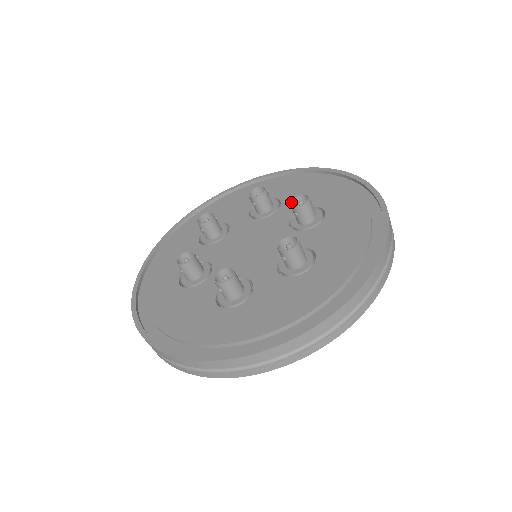
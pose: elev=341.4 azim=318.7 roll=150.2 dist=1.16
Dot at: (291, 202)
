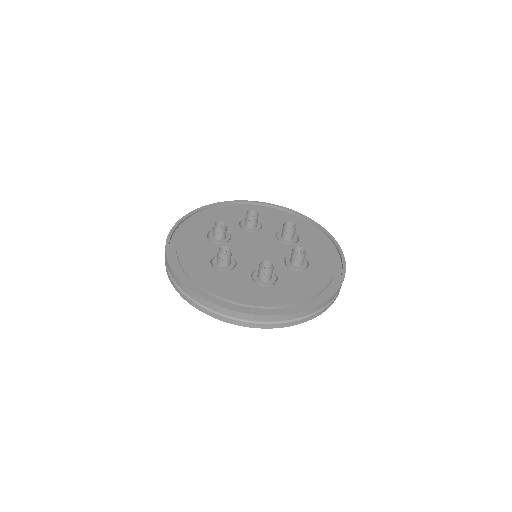
Dot at: (284, 225)
